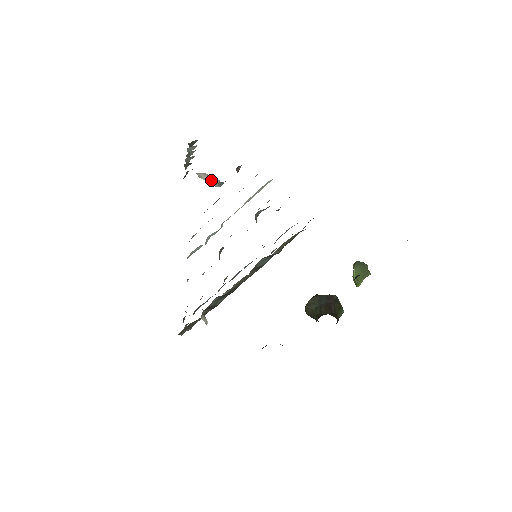
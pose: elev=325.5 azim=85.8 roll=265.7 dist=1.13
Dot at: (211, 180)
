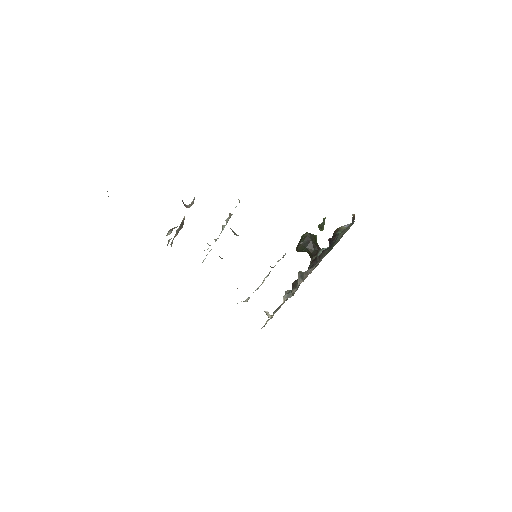
Dot at: occluded
